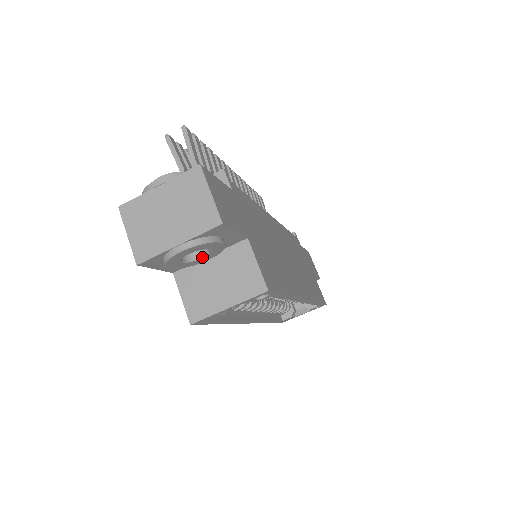
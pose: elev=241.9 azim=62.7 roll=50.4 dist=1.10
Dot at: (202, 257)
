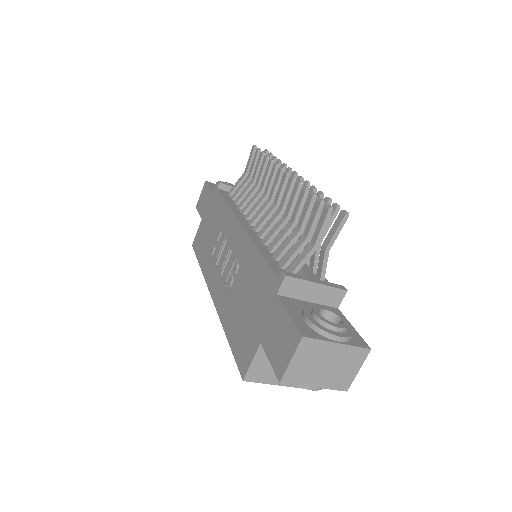
Dot at: occluded
